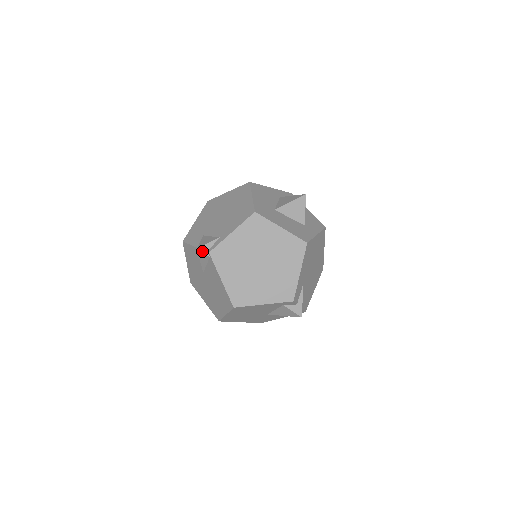
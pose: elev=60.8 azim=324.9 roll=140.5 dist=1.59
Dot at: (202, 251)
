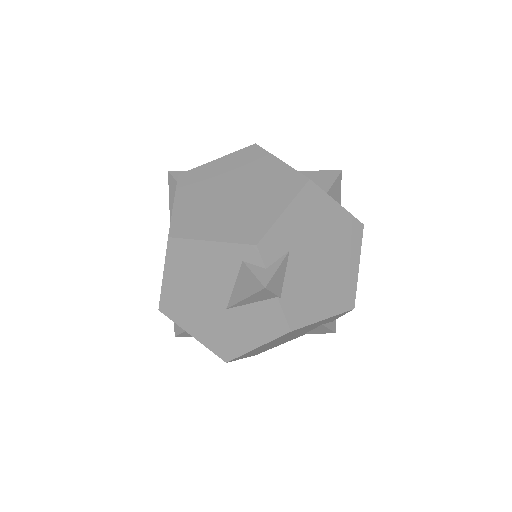
Dot at: (172, 174)
